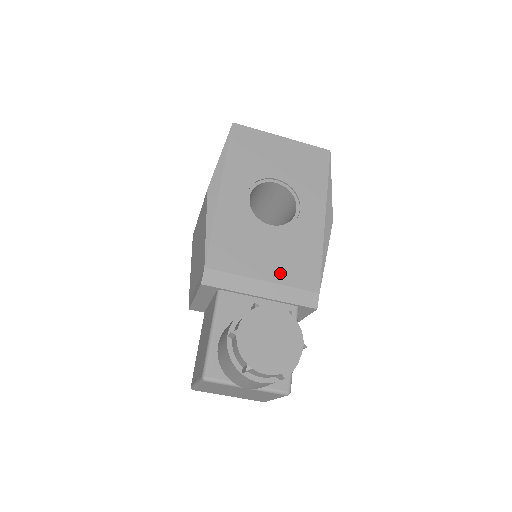
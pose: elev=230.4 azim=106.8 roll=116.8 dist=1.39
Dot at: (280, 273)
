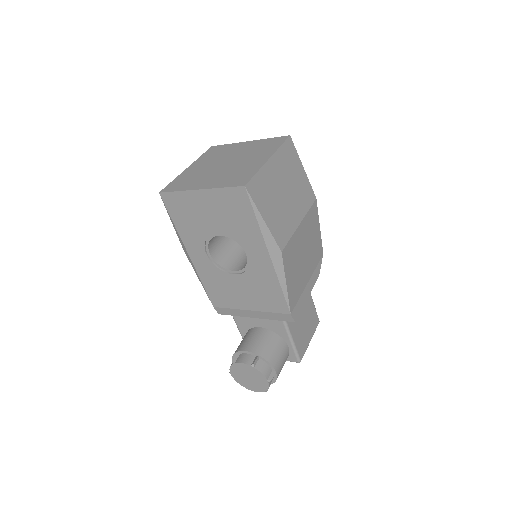
Dot at: (258, 305)
